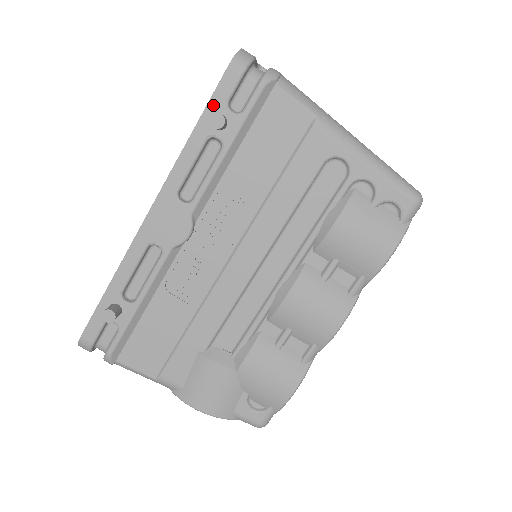
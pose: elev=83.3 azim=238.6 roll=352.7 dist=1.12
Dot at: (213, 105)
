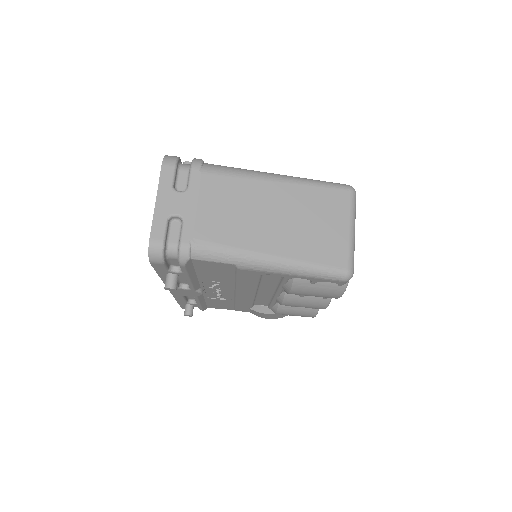
Dot at: (160, 272)
